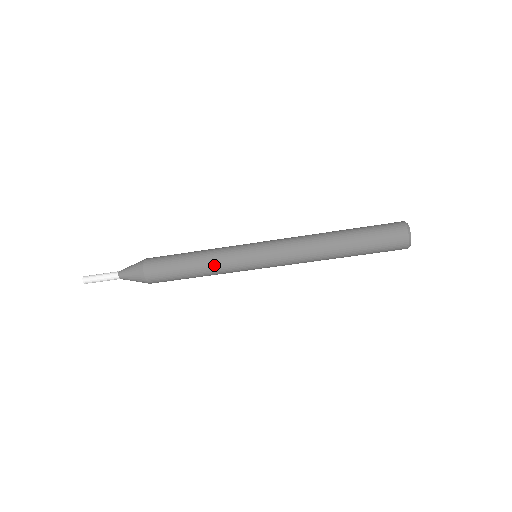
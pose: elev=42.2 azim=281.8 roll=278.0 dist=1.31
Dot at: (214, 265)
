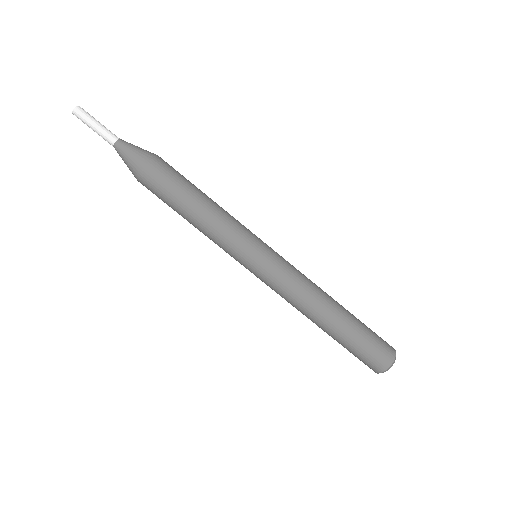
Dot at: (215, 229)
